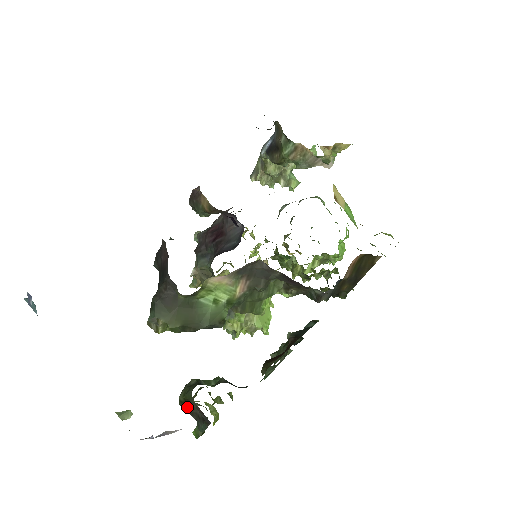
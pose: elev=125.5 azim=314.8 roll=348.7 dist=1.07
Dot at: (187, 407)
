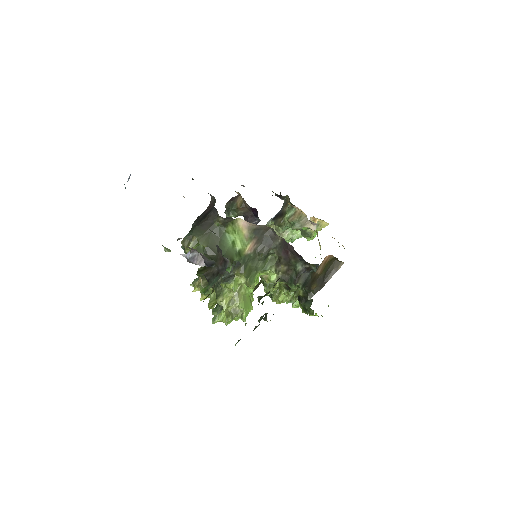
Dot at: (205, 271)
